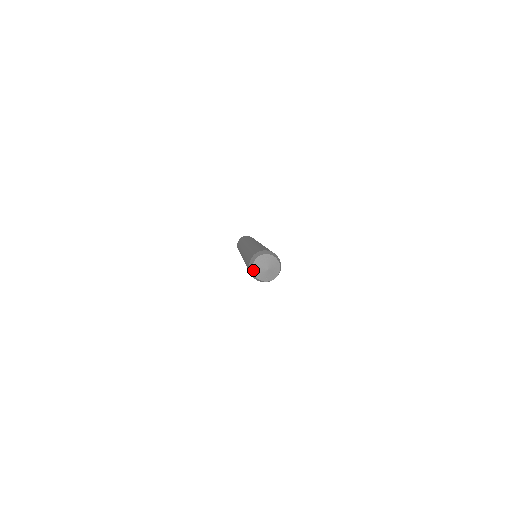
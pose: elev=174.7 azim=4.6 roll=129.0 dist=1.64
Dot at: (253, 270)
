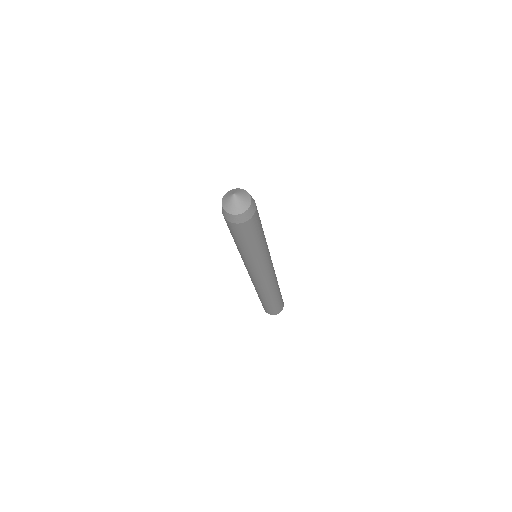
Dot at: (222, 201)
